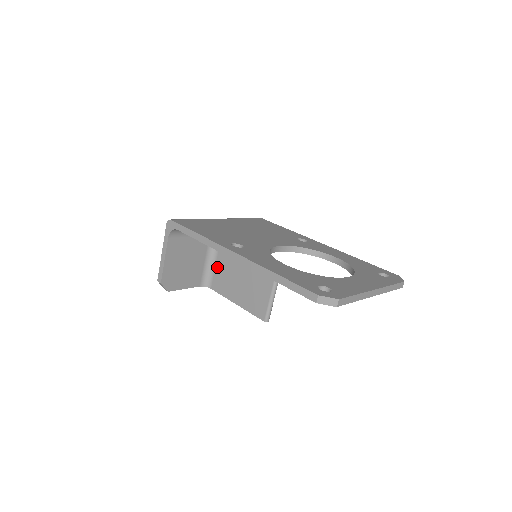
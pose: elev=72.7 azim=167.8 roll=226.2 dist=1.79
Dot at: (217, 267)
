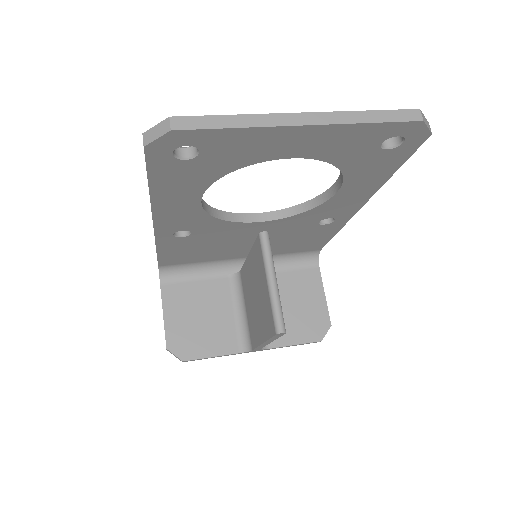
Dot at: (247, 314)
